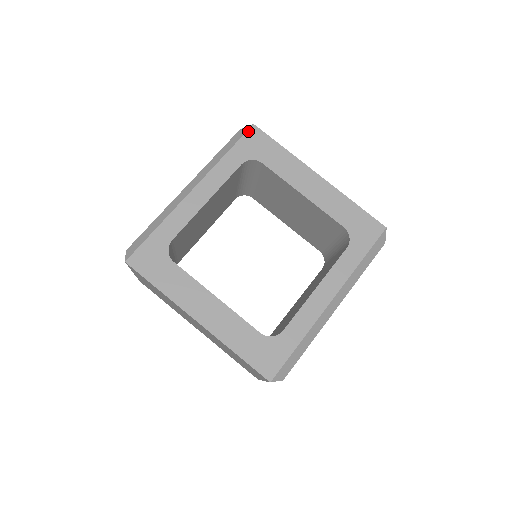
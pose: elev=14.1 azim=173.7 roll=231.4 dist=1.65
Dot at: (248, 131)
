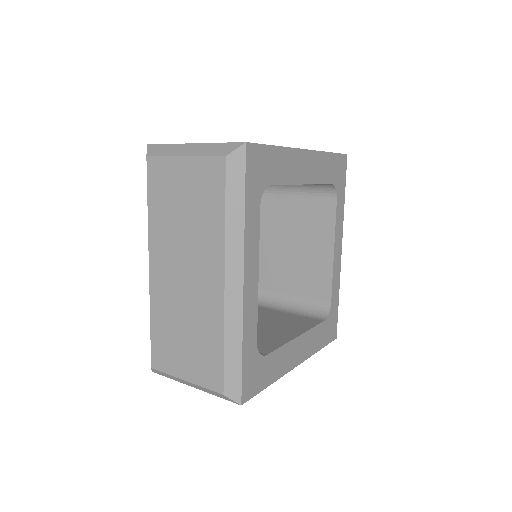
Dot at: (246, 158)
